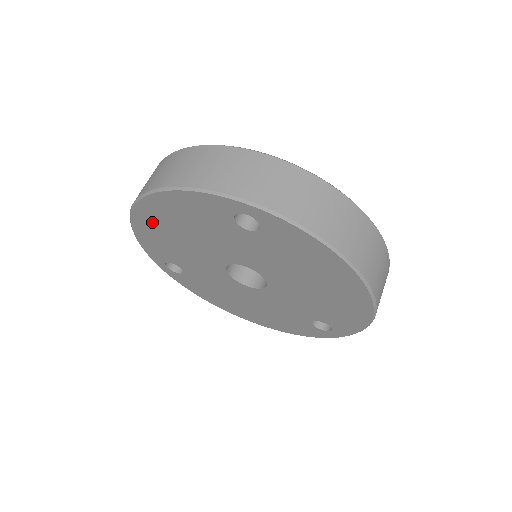
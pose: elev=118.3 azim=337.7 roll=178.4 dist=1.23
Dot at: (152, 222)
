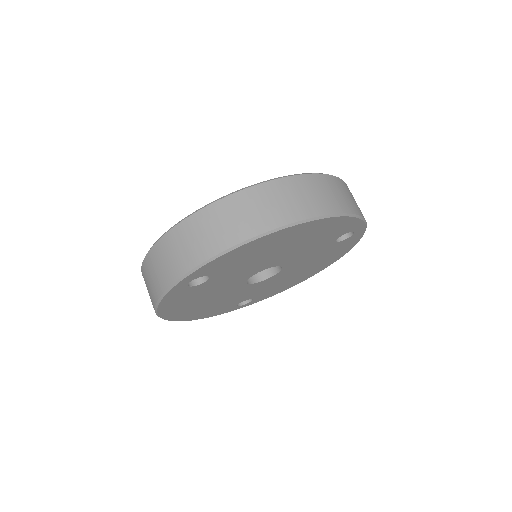
Dot at: (189, 314)
